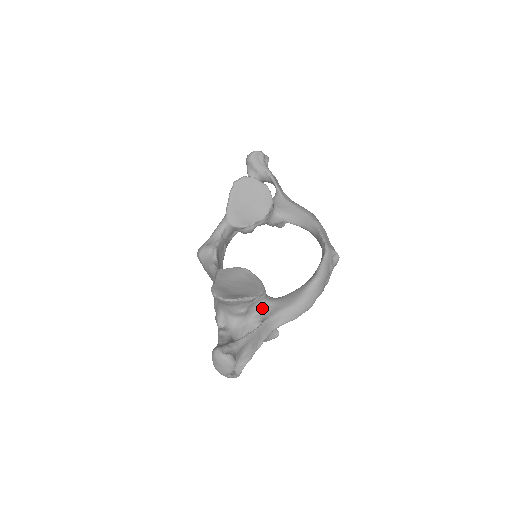
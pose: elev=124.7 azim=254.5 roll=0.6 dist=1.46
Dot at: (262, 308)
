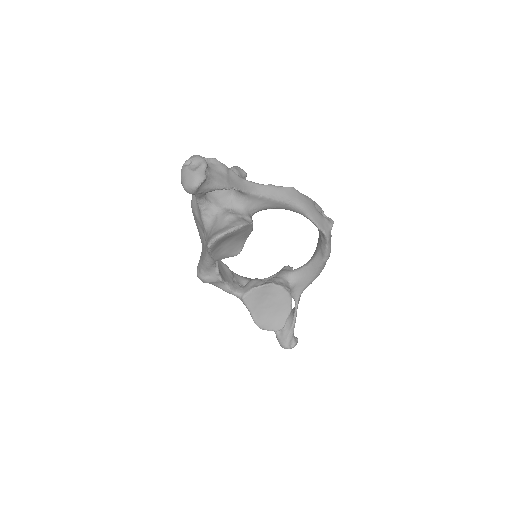
Dot at: occluded
